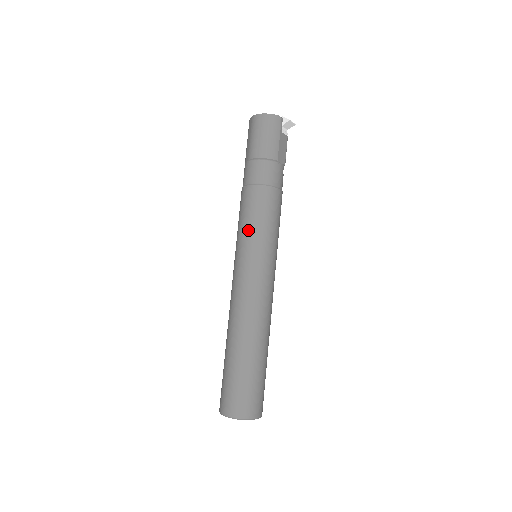
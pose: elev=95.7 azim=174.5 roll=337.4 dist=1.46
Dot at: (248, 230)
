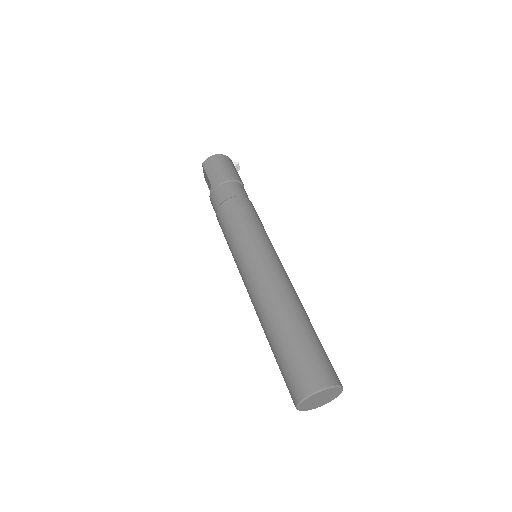
Dot at: (251, 226)
